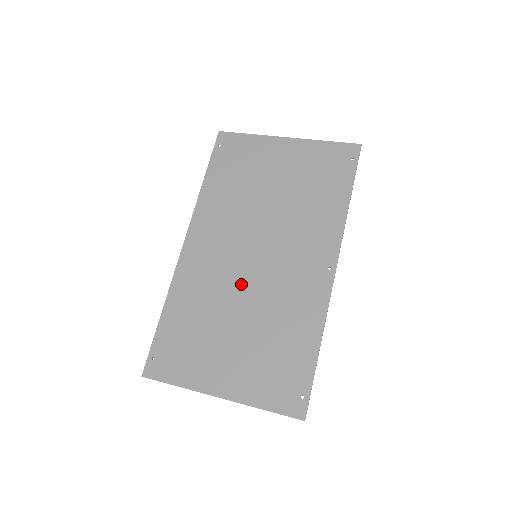
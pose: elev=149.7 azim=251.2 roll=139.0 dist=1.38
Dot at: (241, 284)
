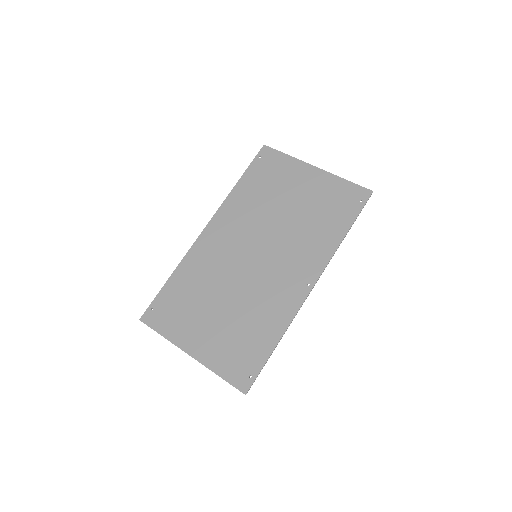
Dot at: (237, 274)
